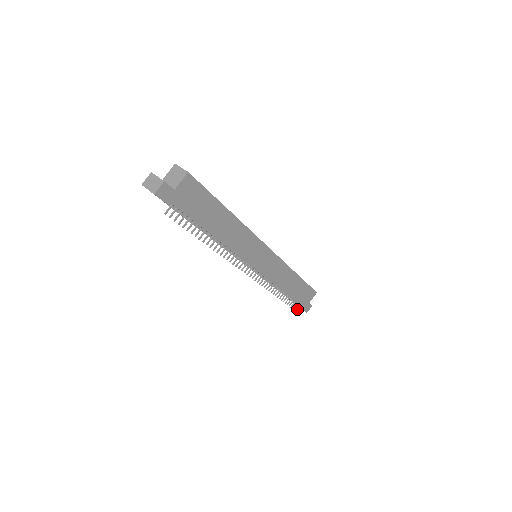
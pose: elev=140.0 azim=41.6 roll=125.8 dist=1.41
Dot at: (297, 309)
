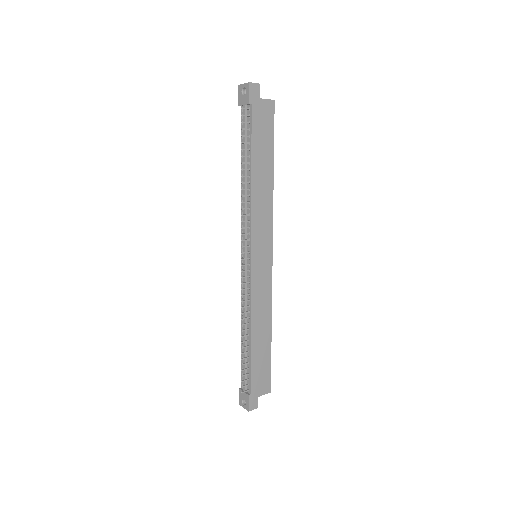
Dot at: (244, 390)
